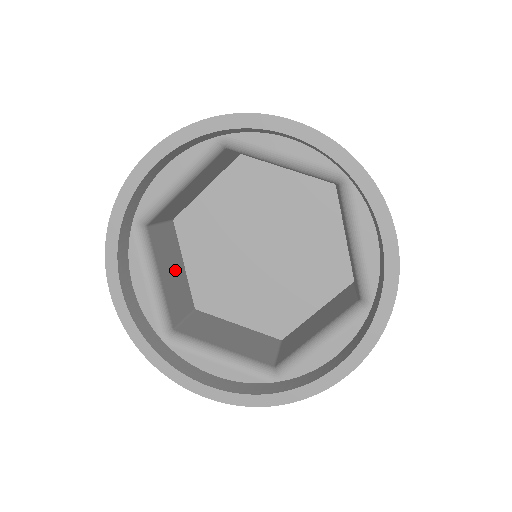
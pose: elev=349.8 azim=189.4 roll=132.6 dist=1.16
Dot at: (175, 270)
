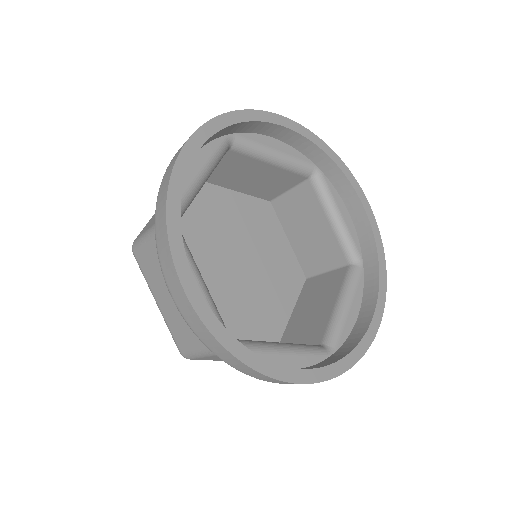
Dot at: occluded
